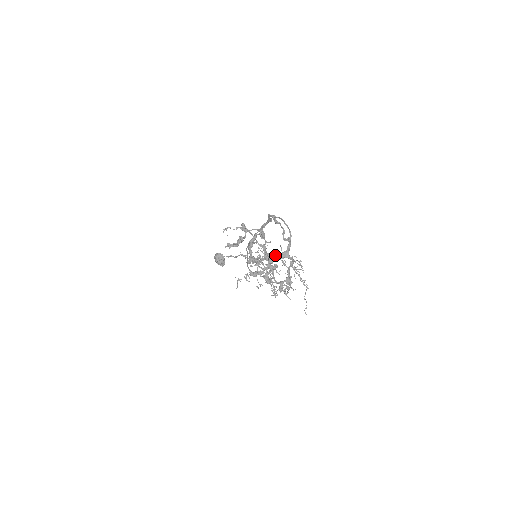
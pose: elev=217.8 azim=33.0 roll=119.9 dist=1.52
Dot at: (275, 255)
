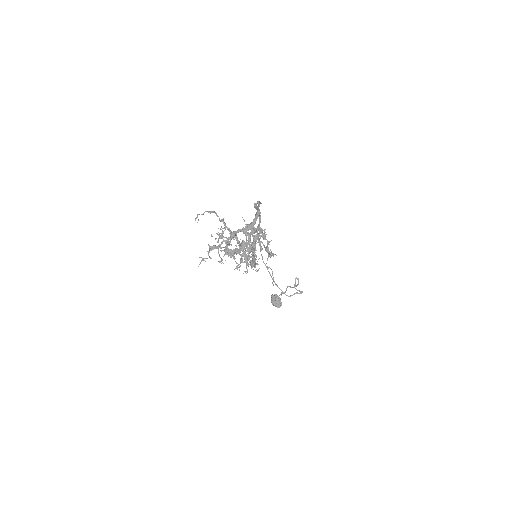
Dot at: (239, 229)
